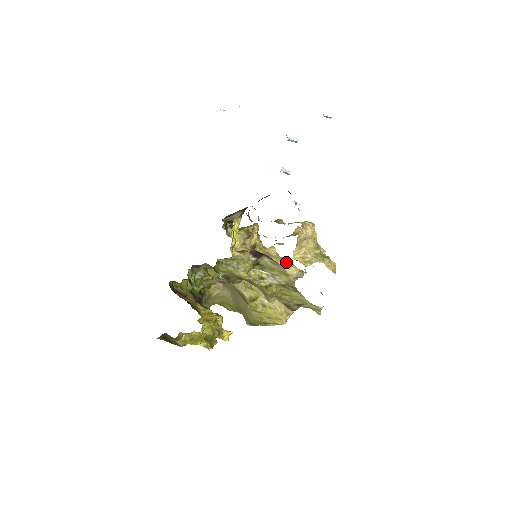
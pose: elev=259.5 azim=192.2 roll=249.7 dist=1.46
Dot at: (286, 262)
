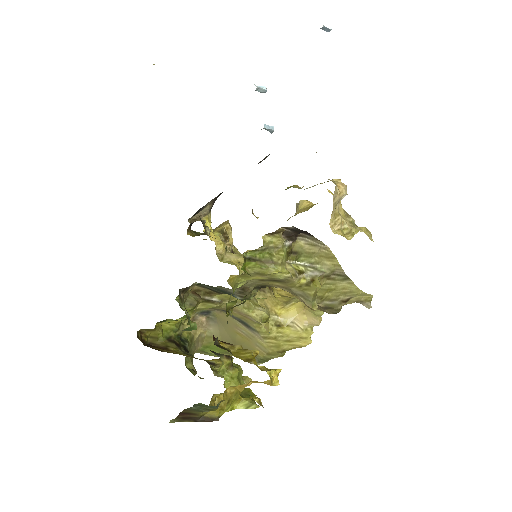
Dot at: occluded
